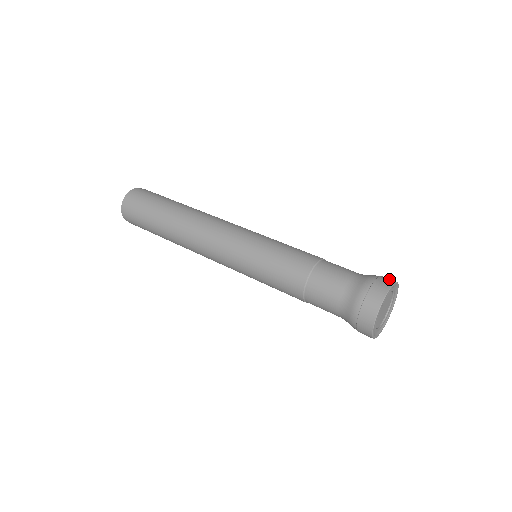
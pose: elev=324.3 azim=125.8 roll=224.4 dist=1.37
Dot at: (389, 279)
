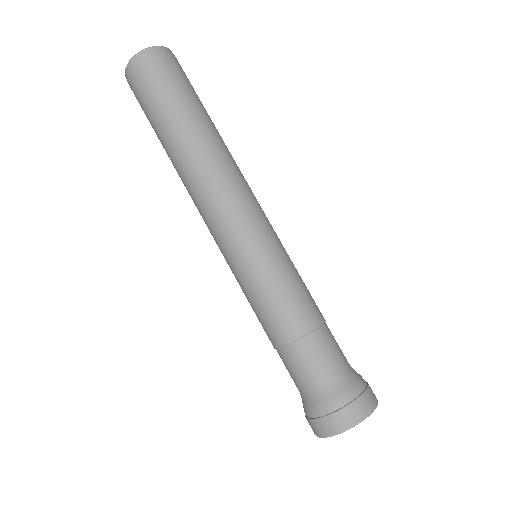
Dot at: (356, 414)
